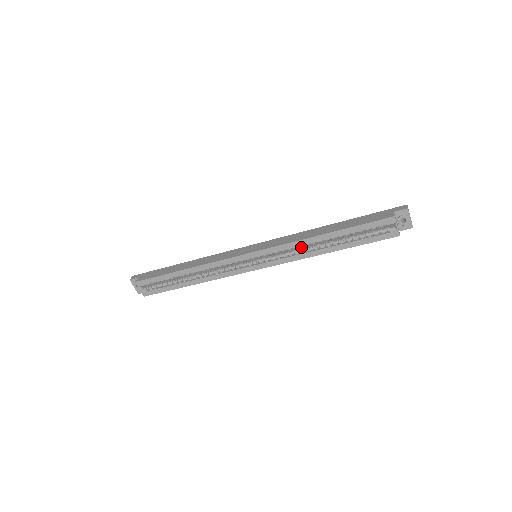
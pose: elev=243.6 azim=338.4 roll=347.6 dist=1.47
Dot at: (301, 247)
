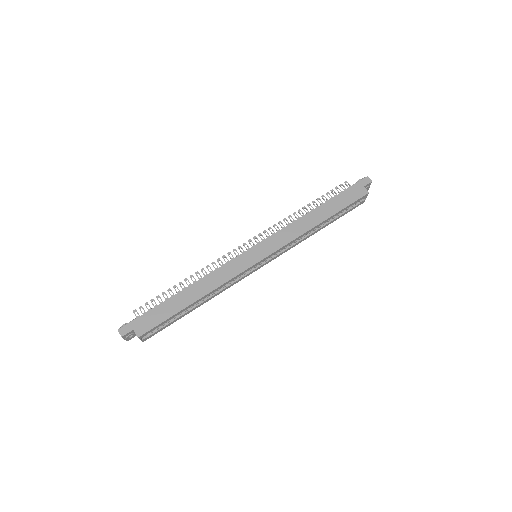
Dot at: occluded
